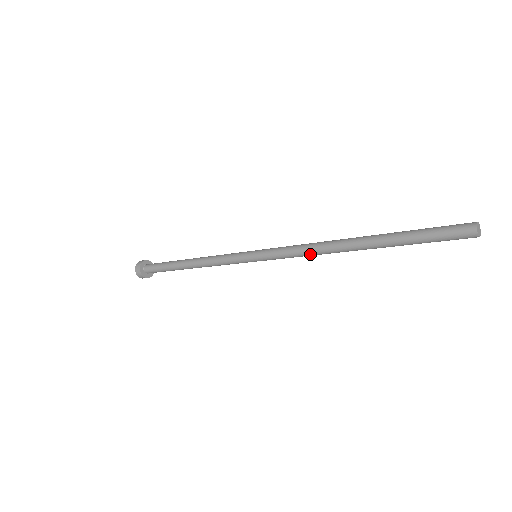
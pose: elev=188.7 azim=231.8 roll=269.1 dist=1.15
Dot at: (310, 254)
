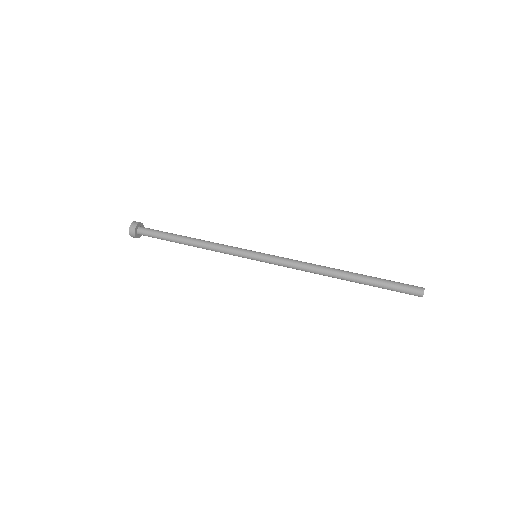
Dot at: occluded
